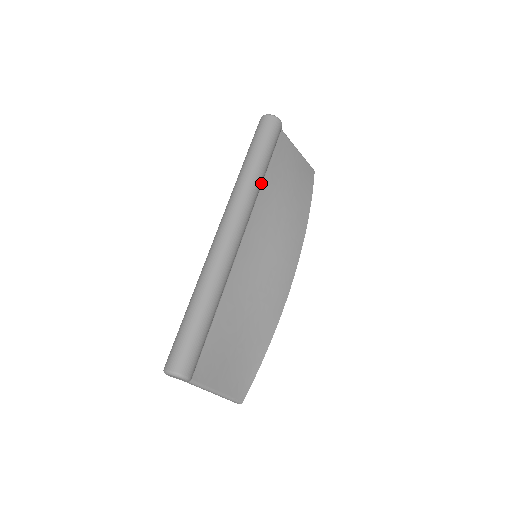
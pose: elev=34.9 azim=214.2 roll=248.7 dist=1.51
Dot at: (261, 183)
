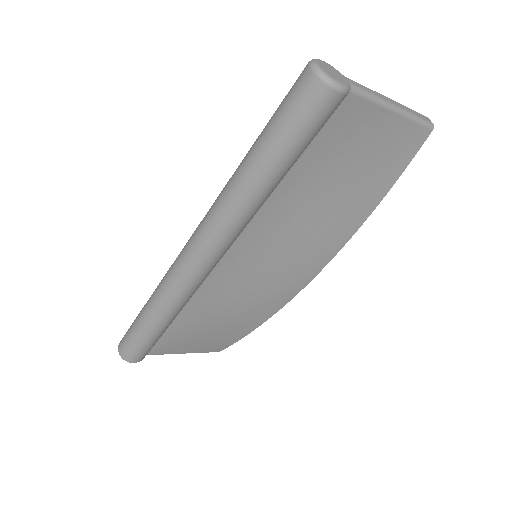
Dot at: (265, 198)
